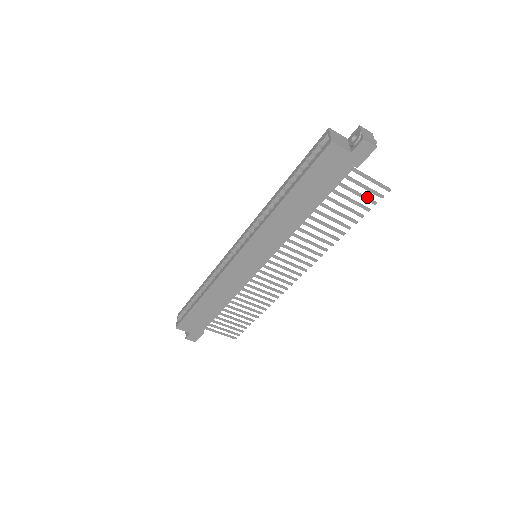
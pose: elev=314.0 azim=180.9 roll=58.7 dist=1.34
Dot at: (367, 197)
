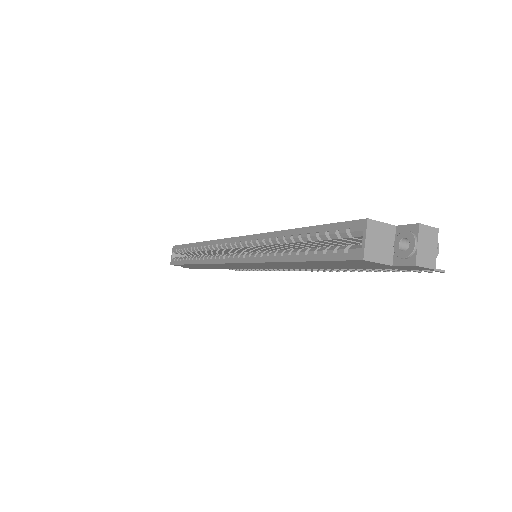
Dot at: occluded
